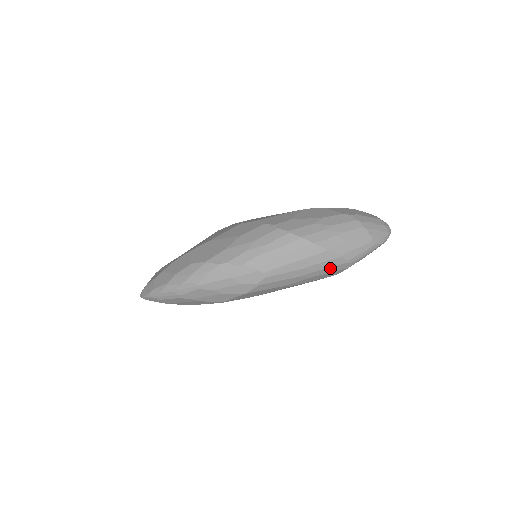
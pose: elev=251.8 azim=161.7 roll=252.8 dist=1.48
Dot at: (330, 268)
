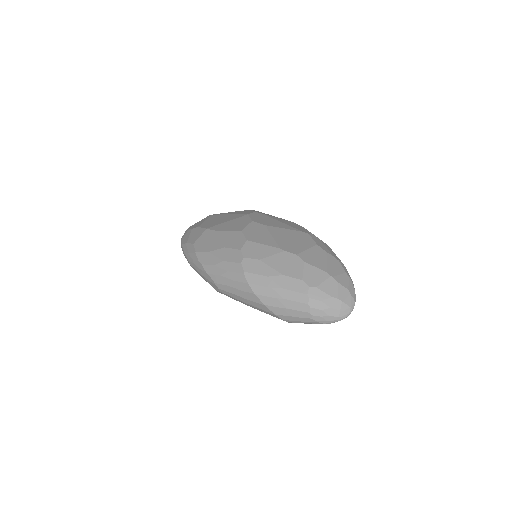
Dot at: occluded
